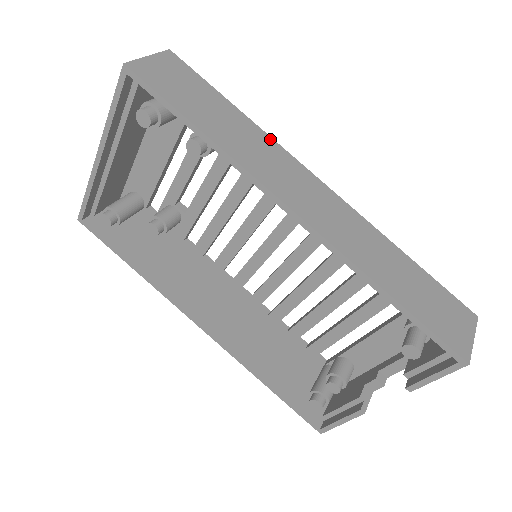
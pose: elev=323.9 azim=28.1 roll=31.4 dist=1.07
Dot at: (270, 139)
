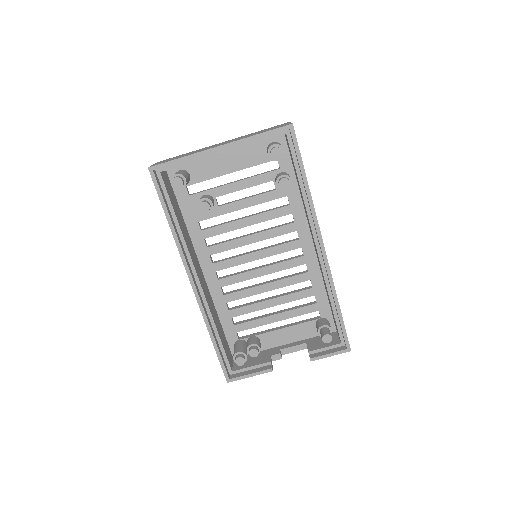
Dot at: occluded
